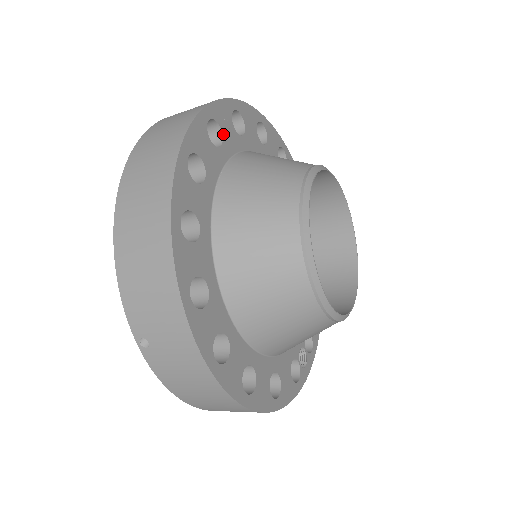
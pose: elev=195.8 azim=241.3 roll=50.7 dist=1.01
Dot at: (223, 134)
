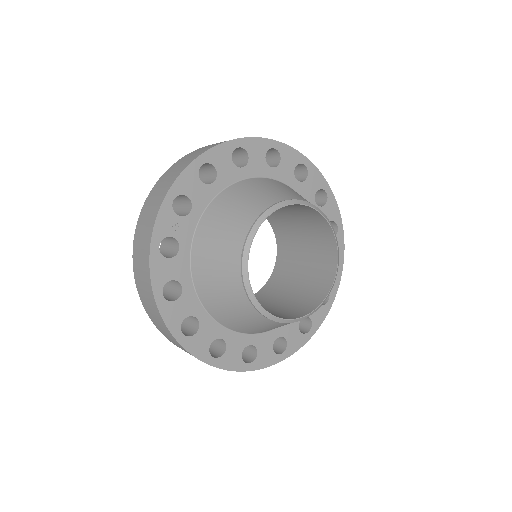
Dot at: (176, 237)
